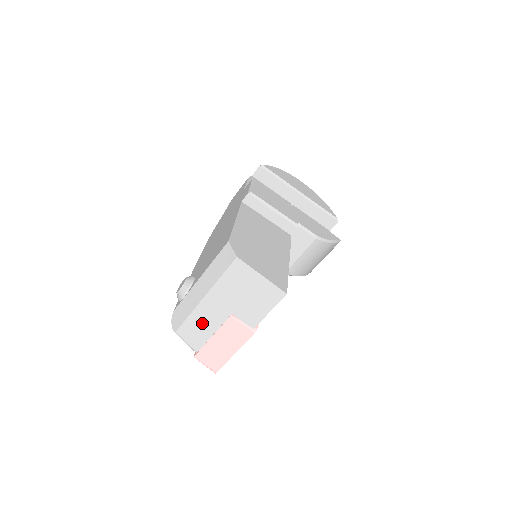
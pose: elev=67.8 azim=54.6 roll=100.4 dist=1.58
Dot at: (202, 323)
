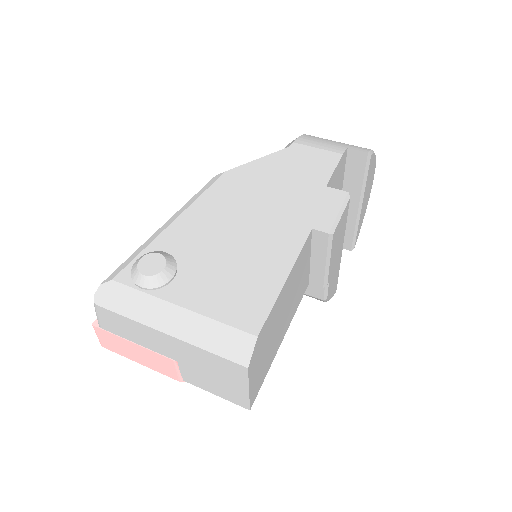
Dot at: (136, 332)
